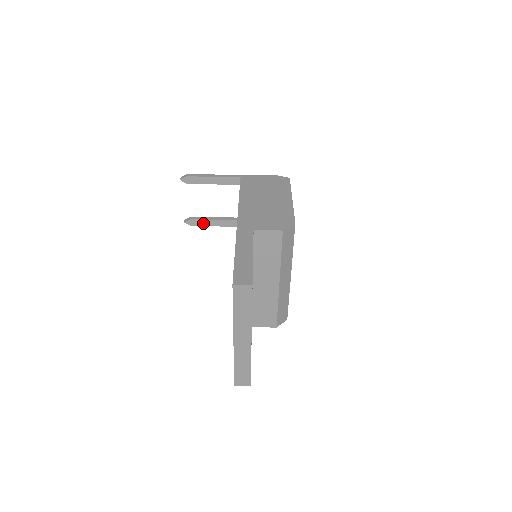
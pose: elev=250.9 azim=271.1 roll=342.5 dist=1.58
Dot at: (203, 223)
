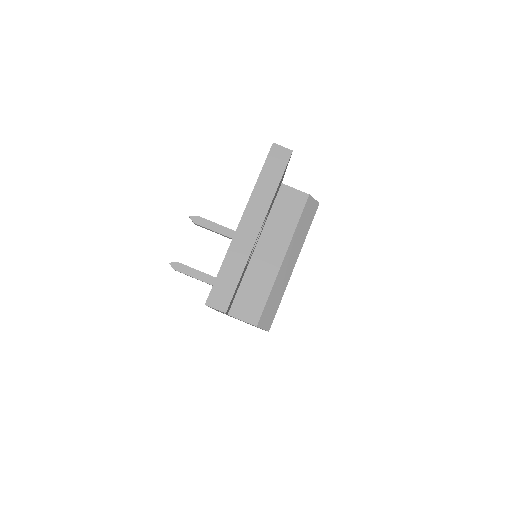
Dot at: (188, 271)
